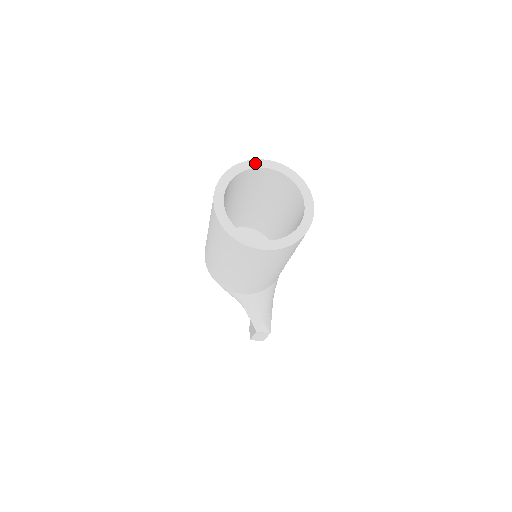
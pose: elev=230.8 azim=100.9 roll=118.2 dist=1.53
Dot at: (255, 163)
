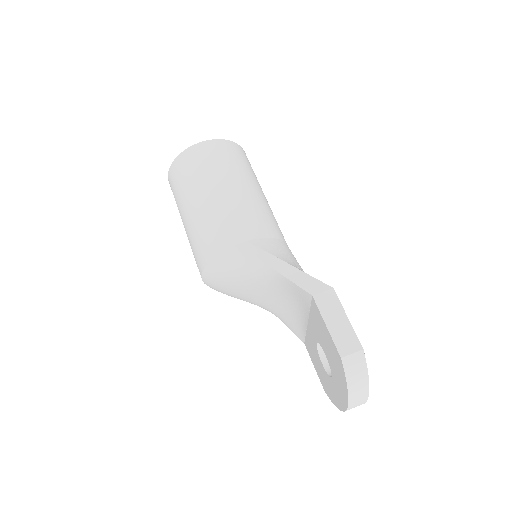
Dot at: occluded
